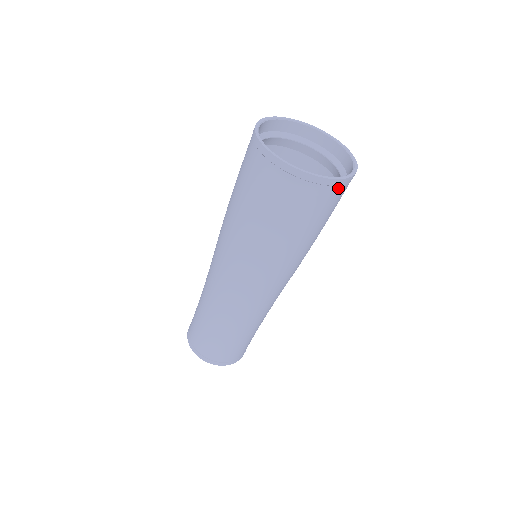
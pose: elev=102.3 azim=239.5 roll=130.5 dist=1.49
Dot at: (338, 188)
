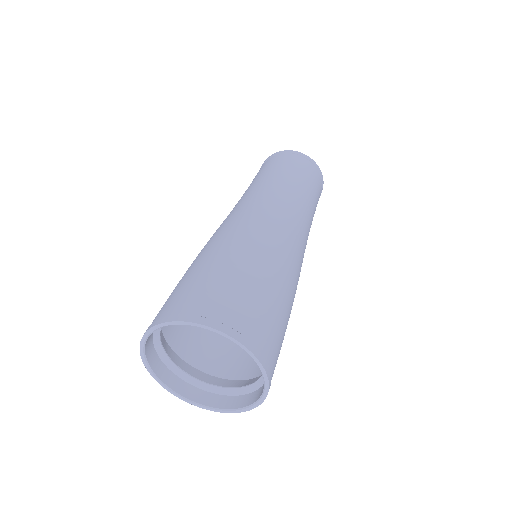
Dot at: (187, 388)
